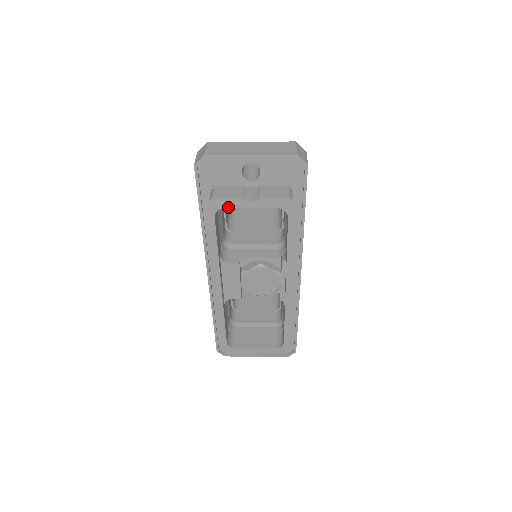
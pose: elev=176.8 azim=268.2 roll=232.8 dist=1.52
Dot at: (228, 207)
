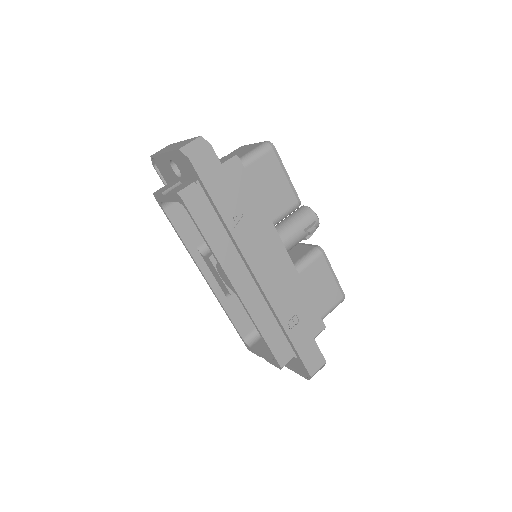
Dot at: (162, 201)
